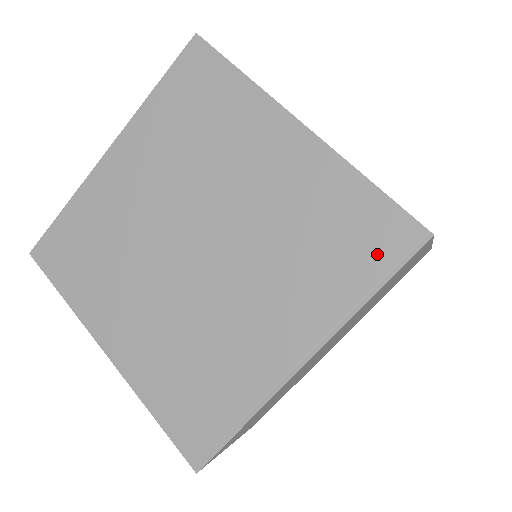
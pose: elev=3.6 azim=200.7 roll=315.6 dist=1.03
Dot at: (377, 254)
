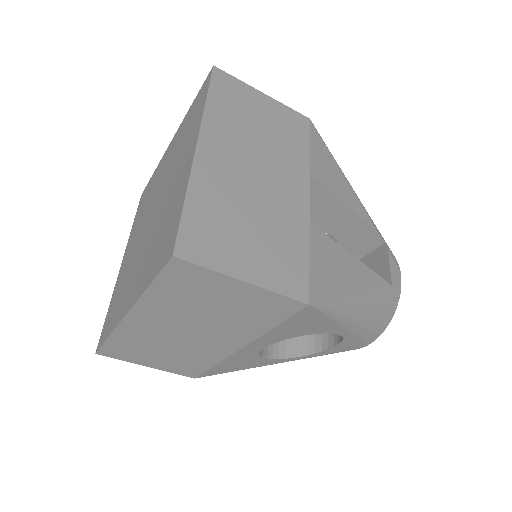
Dot at: (161, 257)
